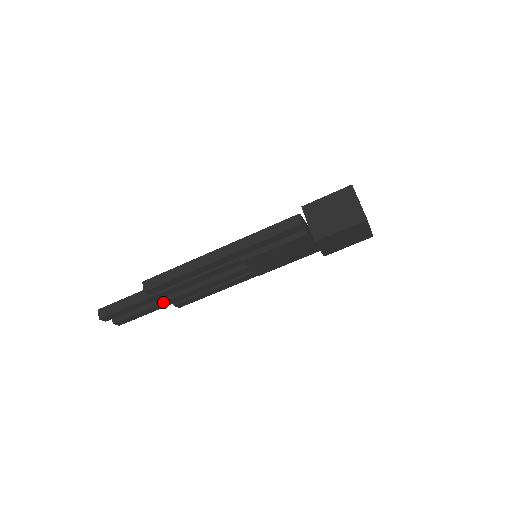
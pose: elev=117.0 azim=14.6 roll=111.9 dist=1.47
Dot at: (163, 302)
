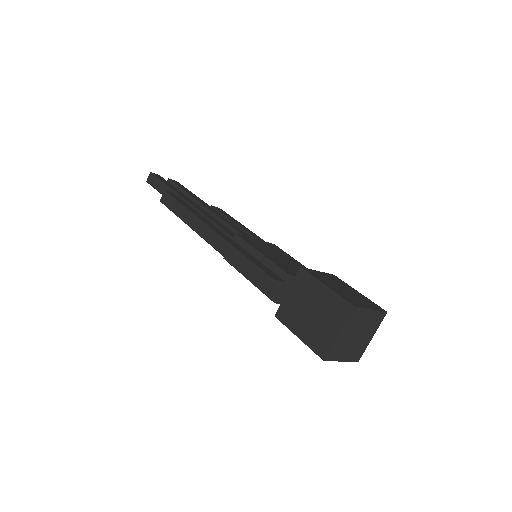
Dot at: occluded
